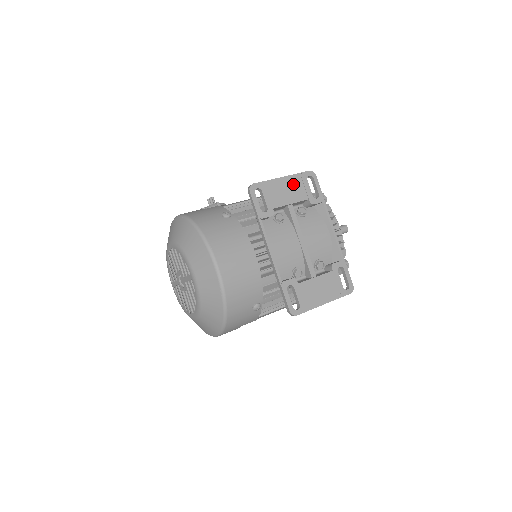
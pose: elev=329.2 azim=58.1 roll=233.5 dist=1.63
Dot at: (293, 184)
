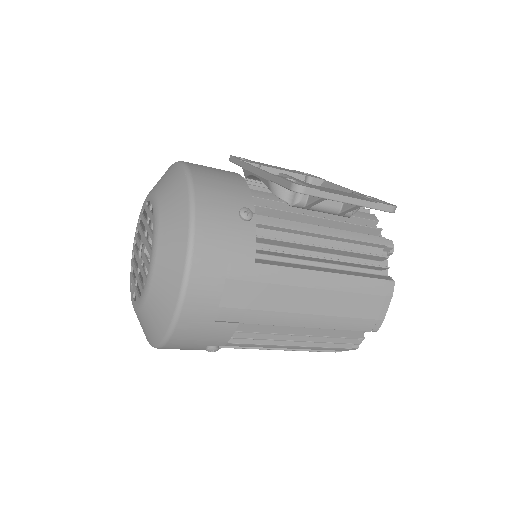
Dot at: occluded
